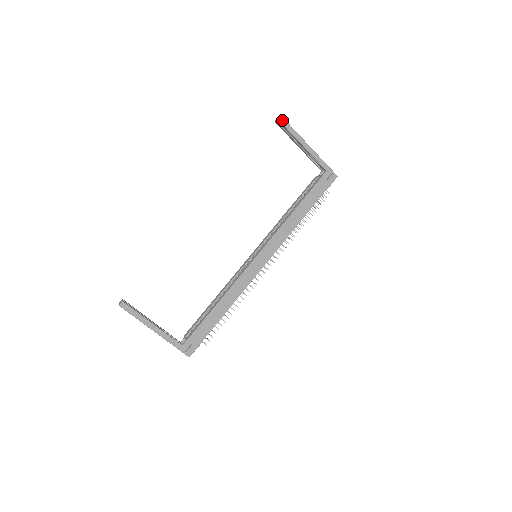
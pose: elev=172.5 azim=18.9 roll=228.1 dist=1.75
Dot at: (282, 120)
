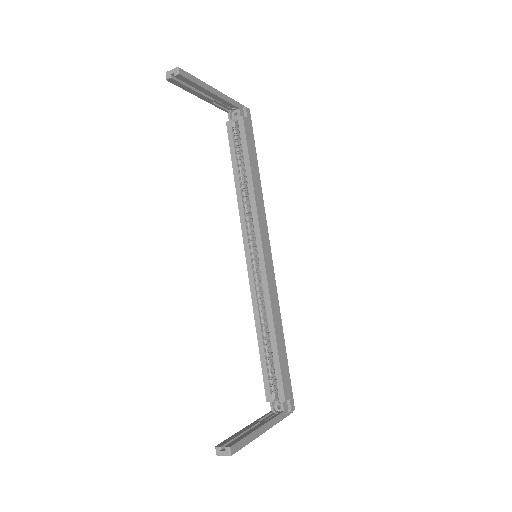
Dot at: (181, 72)
